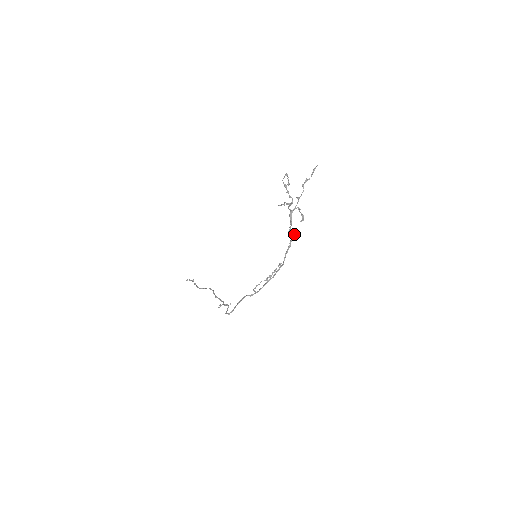
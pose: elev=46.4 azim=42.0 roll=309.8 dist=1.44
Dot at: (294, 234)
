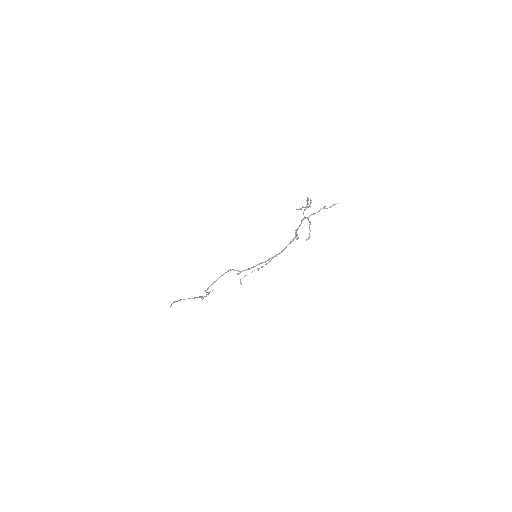
Dot at: (298, 237)
